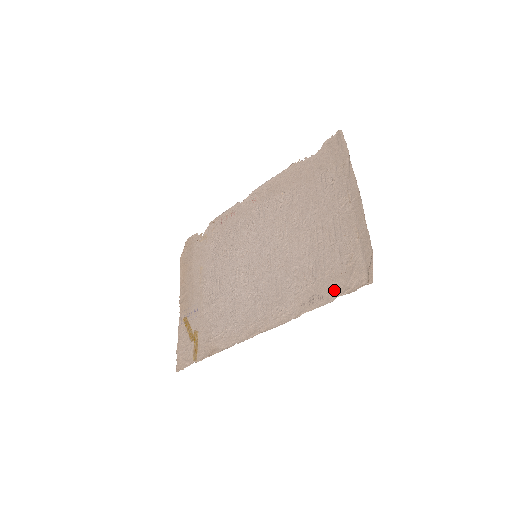
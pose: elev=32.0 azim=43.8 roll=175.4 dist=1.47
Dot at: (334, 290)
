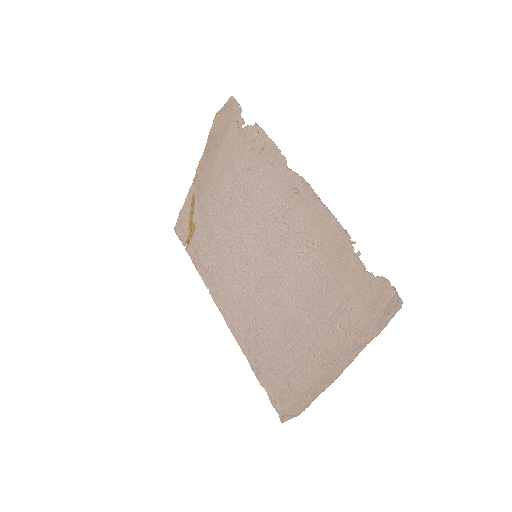
Dot at: (266, 383)
